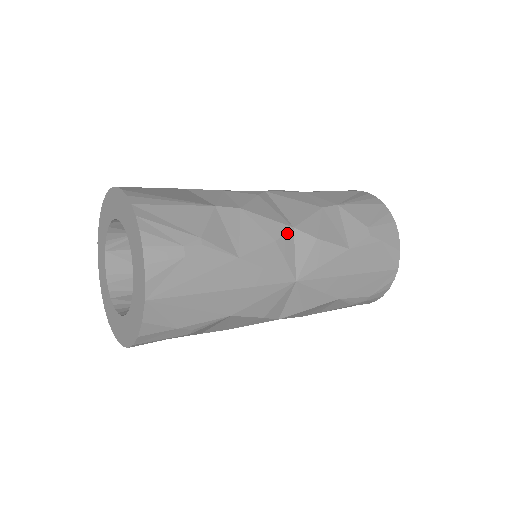
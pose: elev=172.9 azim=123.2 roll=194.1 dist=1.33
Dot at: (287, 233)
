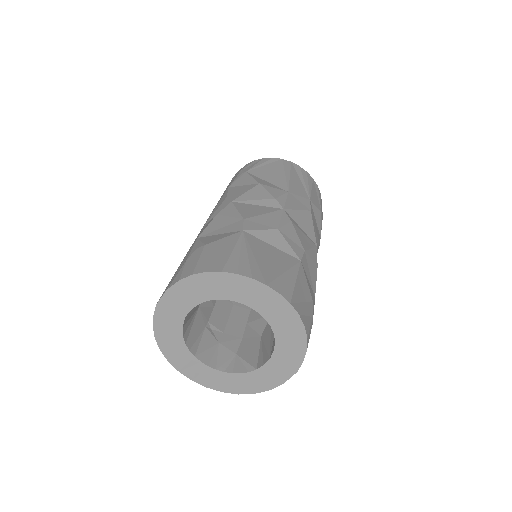
Dot at: occluded
